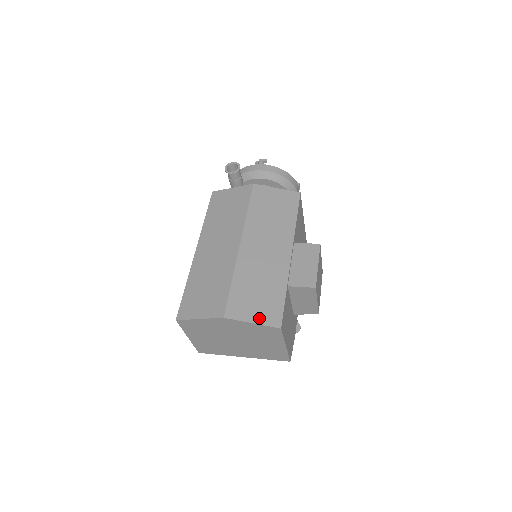
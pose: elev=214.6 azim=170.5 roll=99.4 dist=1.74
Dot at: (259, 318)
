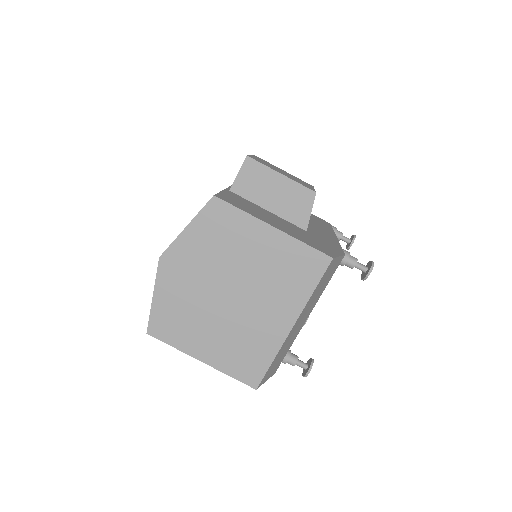
Dot at: occluded
